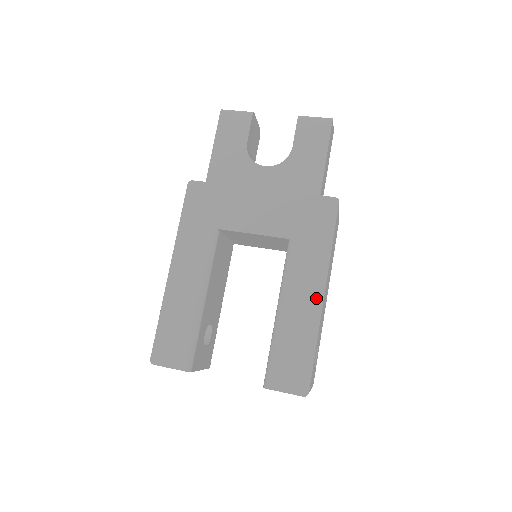
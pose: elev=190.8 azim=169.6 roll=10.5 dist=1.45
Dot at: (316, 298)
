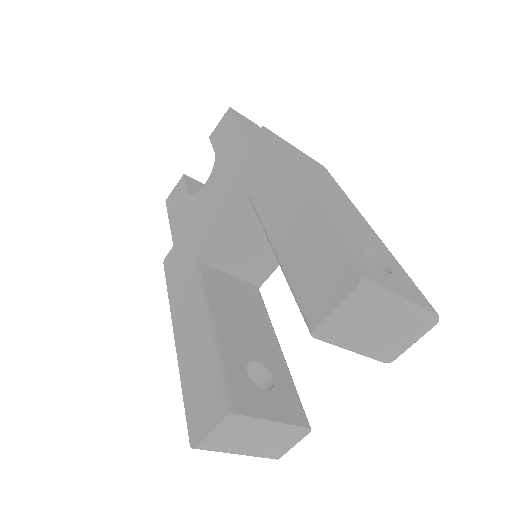
Dot at: (296, 195)
